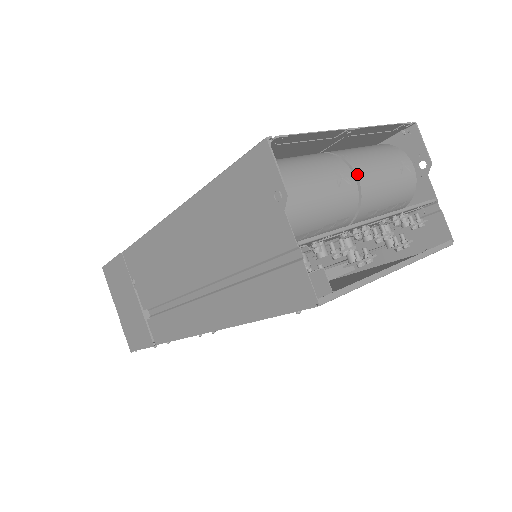
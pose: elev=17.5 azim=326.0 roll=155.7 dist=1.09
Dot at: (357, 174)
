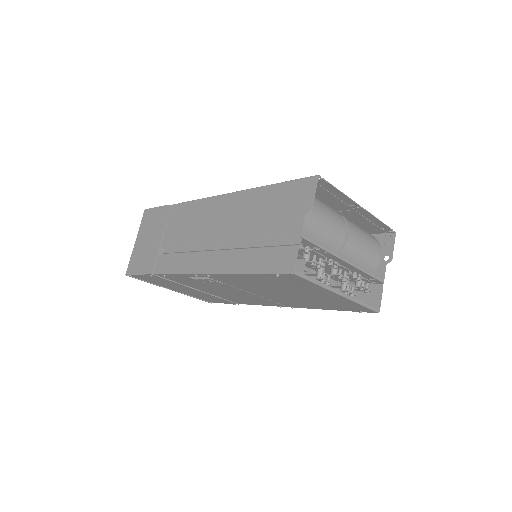
Dot at: (349, 233)
